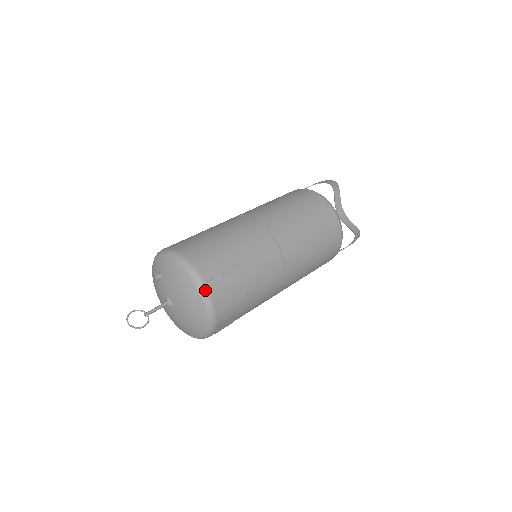
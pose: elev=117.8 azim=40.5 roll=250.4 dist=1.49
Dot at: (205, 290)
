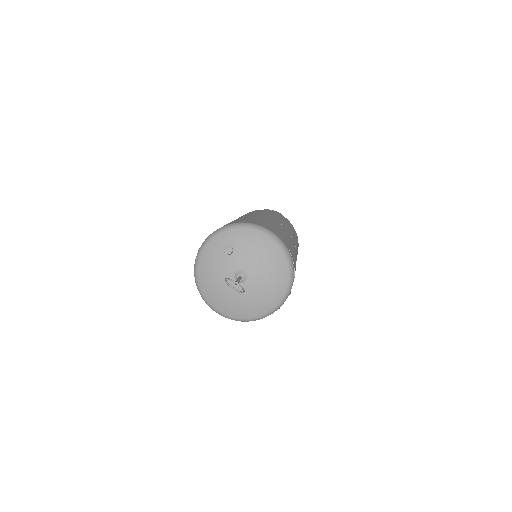
Dot at: (290, 255)
